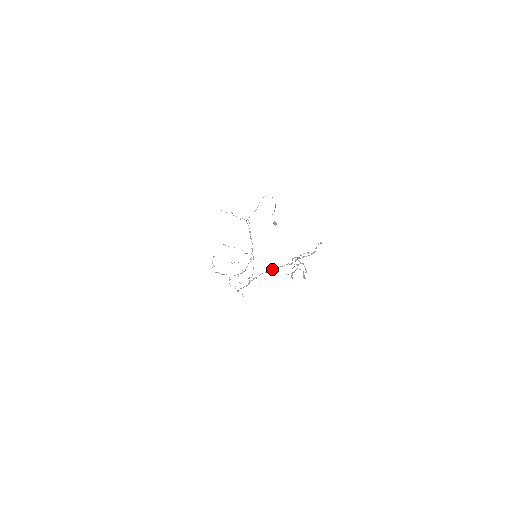
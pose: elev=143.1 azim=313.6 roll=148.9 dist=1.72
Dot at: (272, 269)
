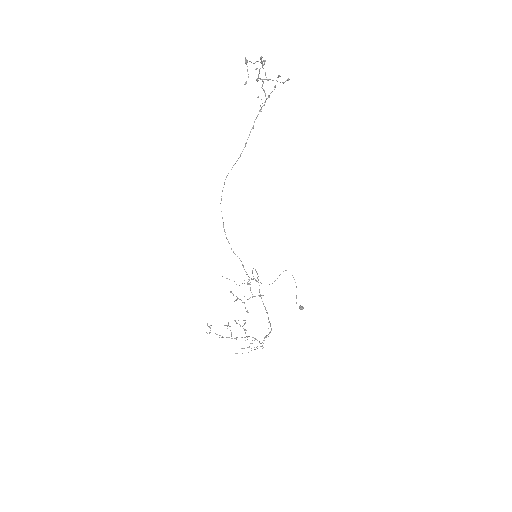
Dot at: (245, 143)
